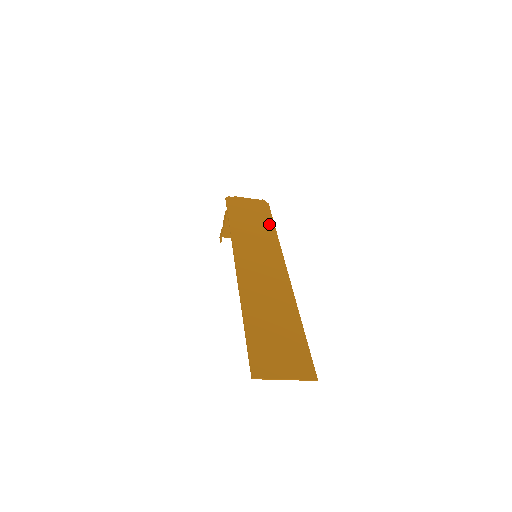
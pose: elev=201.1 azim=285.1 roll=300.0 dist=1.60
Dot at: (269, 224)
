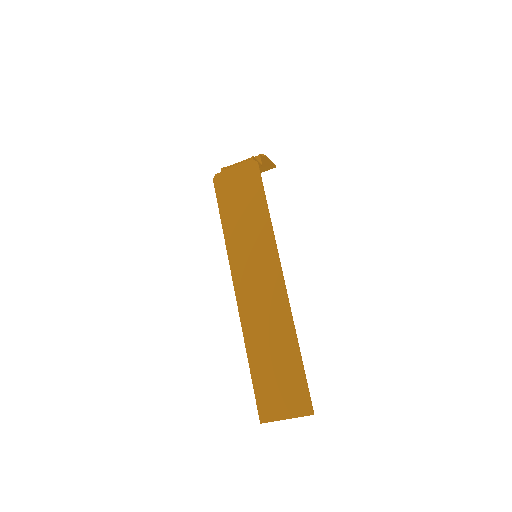
Dot at: (260, 204)
